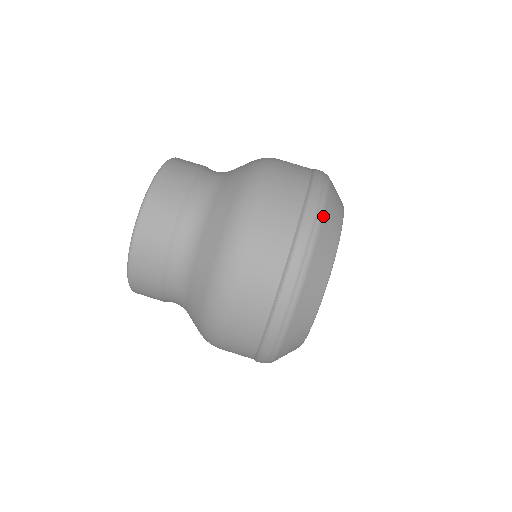
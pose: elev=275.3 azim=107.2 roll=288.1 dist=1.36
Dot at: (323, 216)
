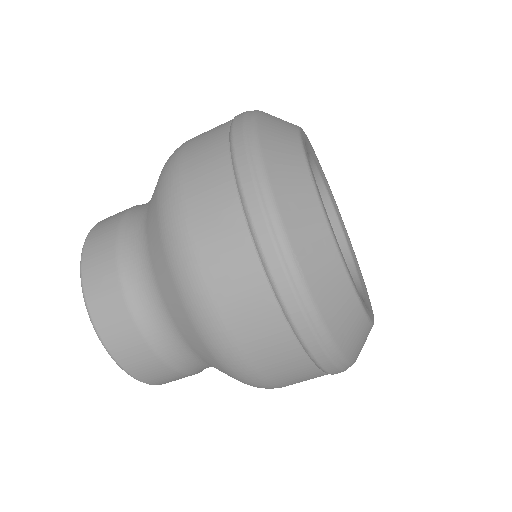
Dot at: (283, 224)
